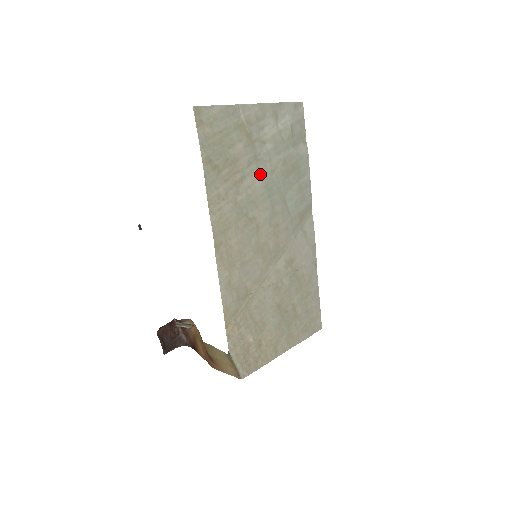
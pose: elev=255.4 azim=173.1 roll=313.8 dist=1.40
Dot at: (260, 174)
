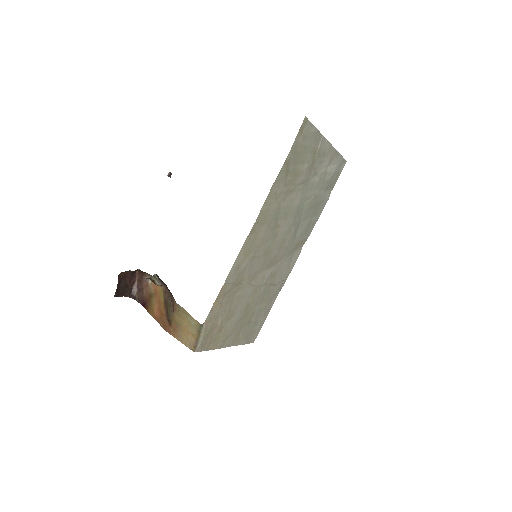
Dot at: (301, 195)
